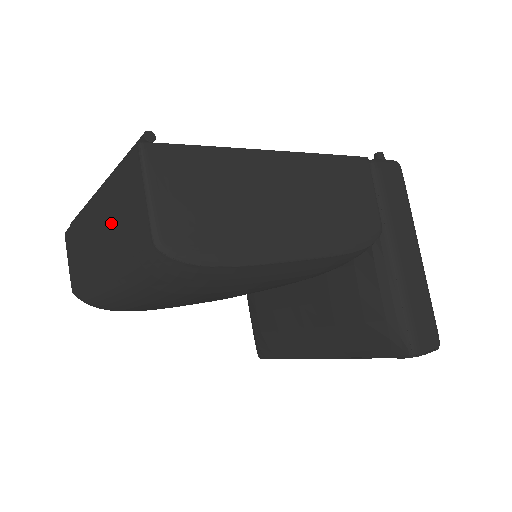
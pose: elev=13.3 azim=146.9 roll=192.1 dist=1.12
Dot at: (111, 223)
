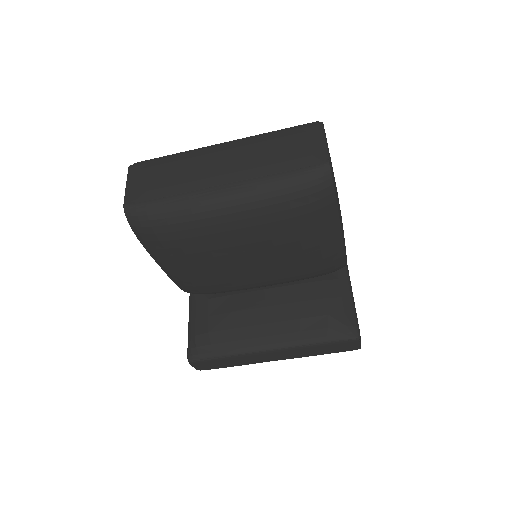
Dot at: (264, 154)
